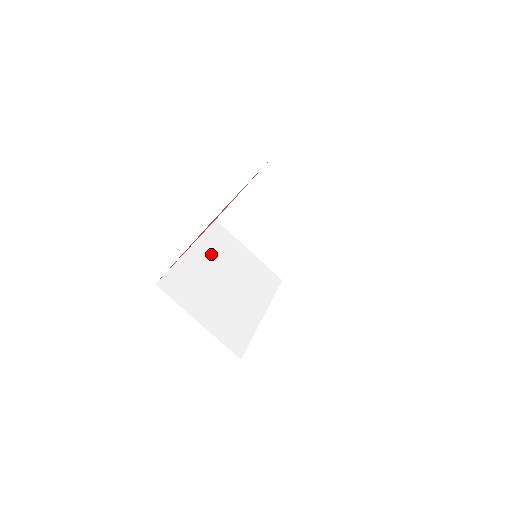
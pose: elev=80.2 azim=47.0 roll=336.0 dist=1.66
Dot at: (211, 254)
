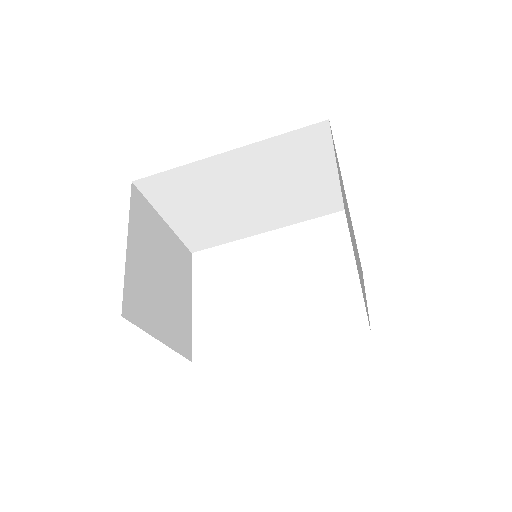
Dot at: (259, 165)
